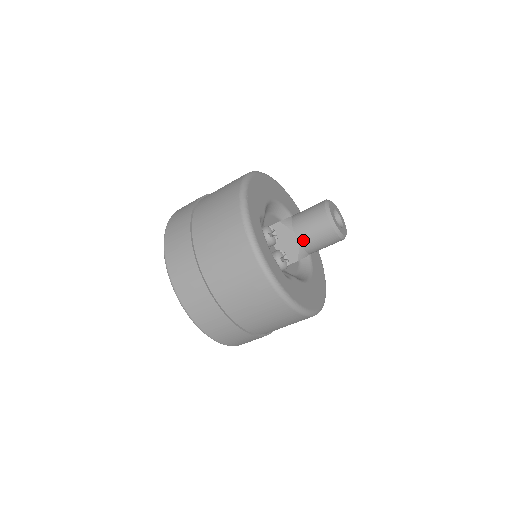
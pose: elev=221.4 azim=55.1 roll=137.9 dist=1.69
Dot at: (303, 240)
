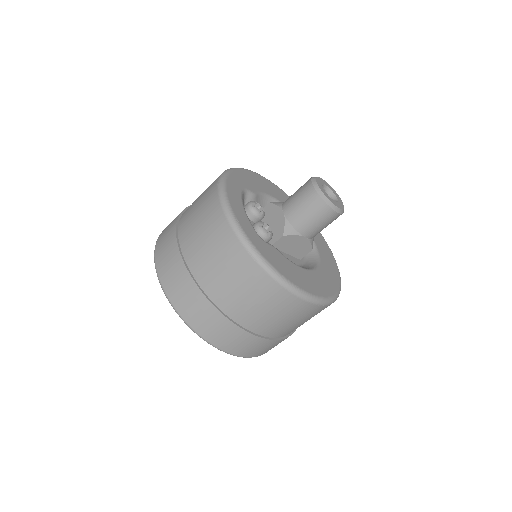
Dot at: (289, 213)
